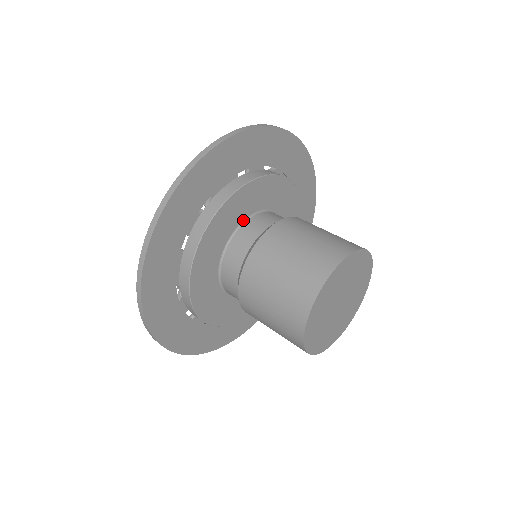
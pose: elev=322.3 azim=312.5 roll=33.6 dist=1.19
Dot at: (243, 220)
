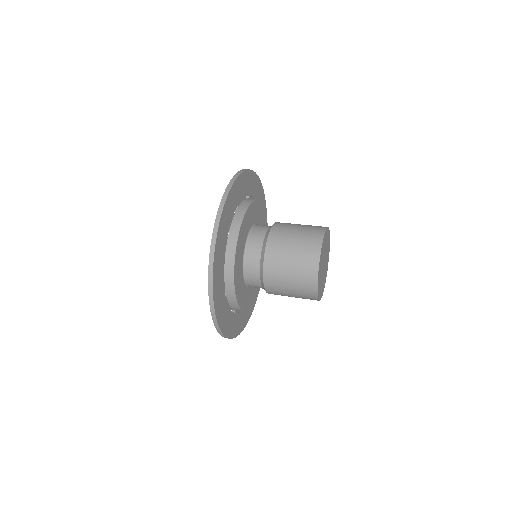
Dot at: (252, 226)
